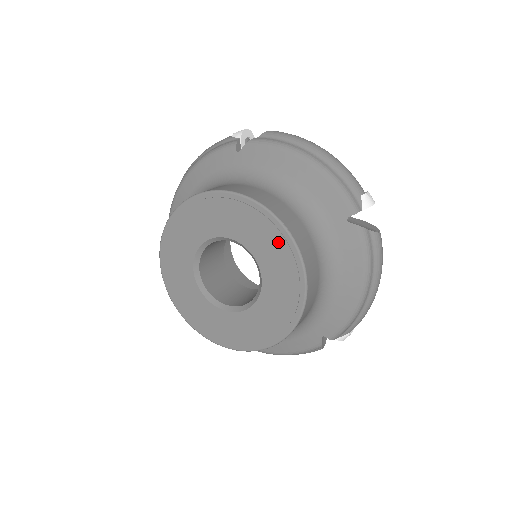
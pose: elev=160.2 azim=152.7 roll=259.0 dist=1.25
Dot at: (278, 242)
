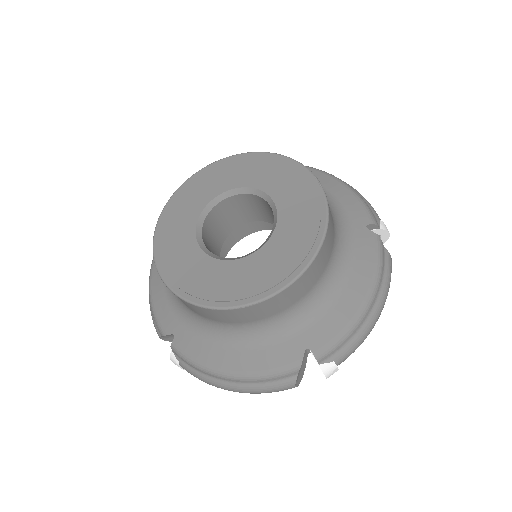
Dot at: (239, 163)
